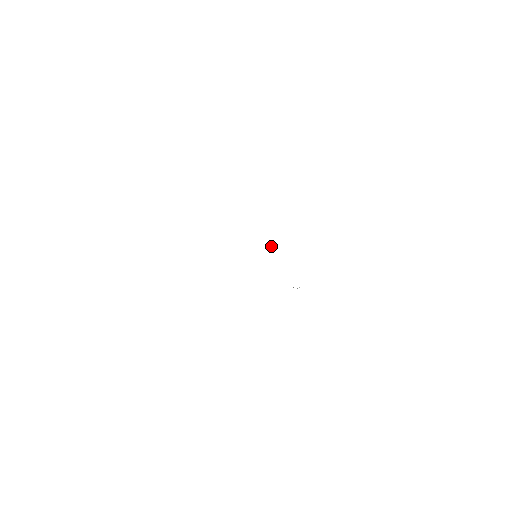
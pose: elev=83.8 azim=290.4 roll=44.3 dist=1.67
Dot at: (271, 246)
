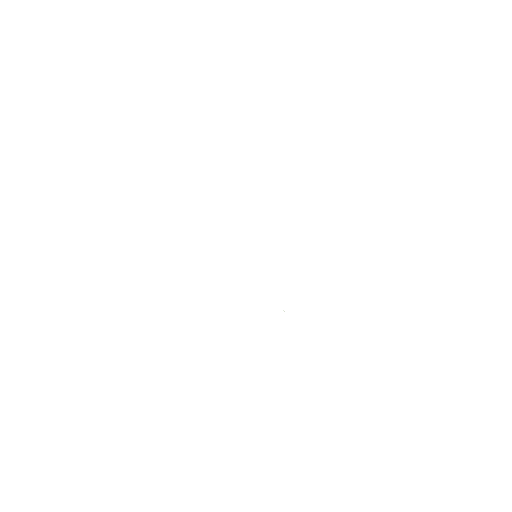
Dot at: occluded
